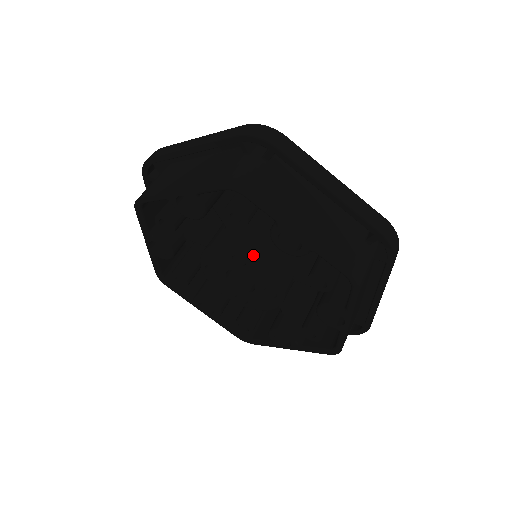
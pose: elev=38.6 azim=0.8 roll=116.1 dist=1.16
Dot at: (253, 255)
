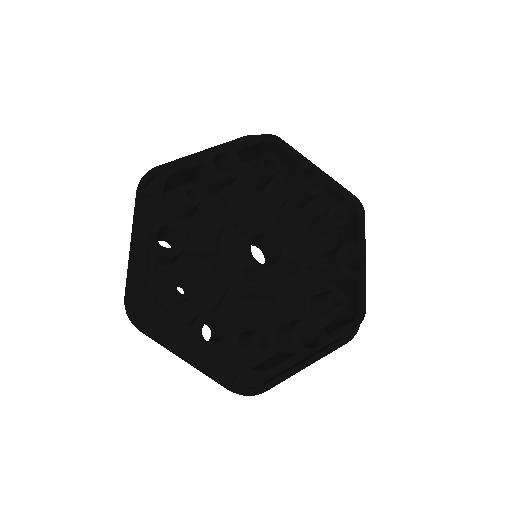
Dot at: (237, 213)
